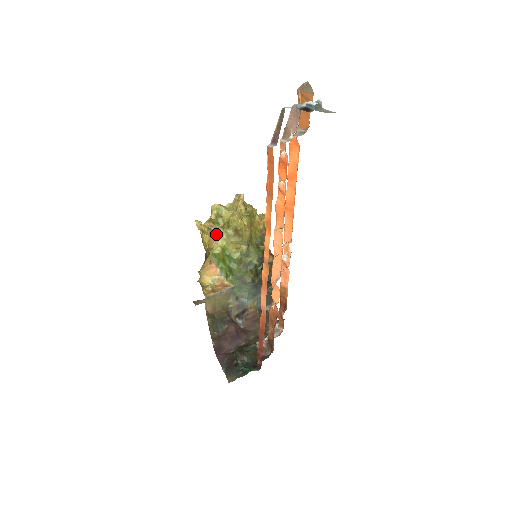
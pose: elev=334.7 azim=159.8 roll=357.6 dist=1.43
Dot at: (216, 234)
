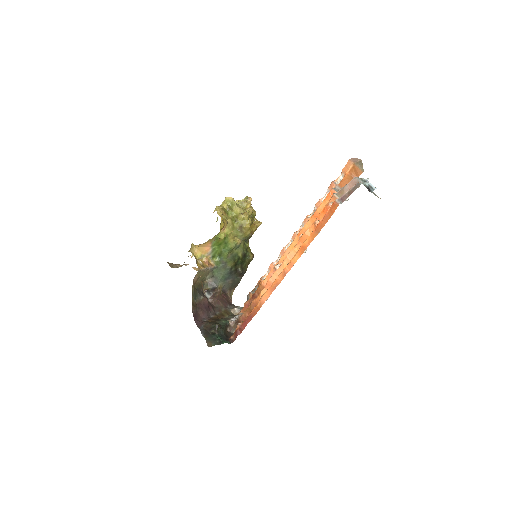
Dot at: (227, 223)
